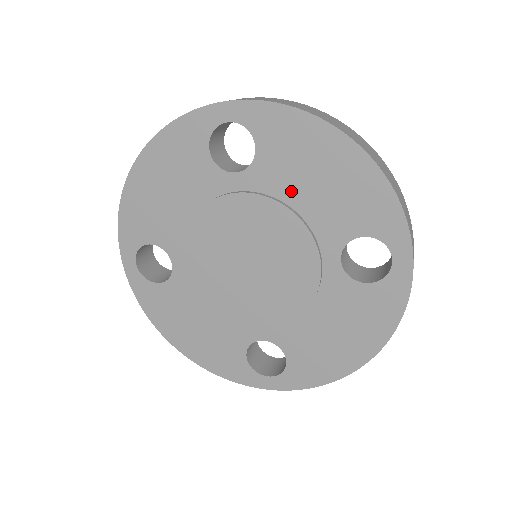
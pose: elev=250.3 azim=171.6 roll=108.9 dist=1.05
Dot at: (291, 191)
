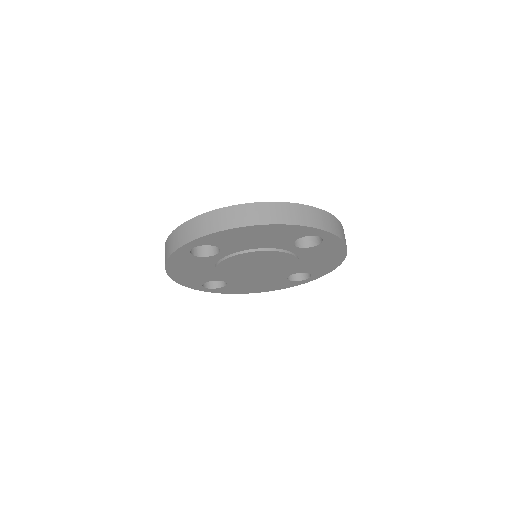
Dot at: (307, 258)
